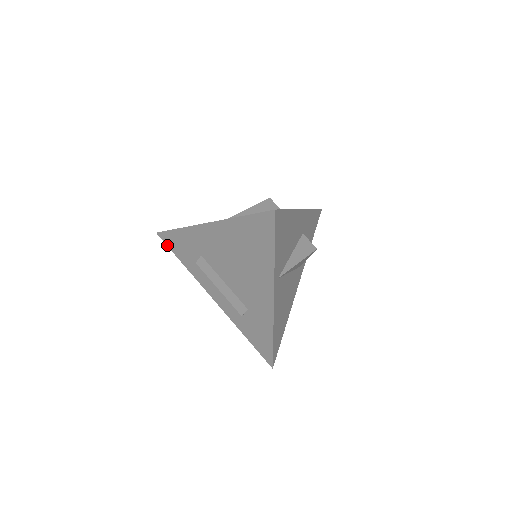
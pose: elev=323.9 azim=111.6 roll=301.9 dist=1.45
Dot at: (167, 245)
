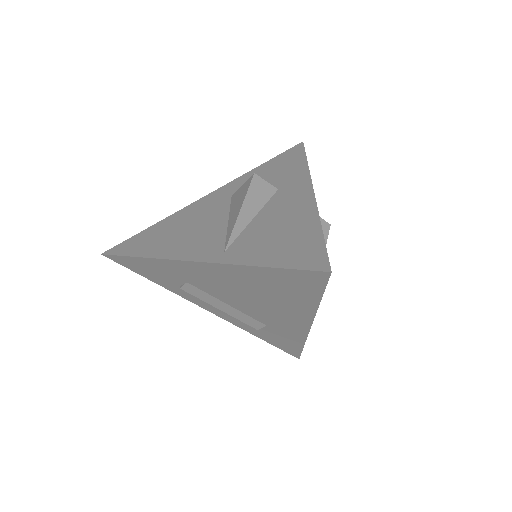
Dot at: (124, 266)
